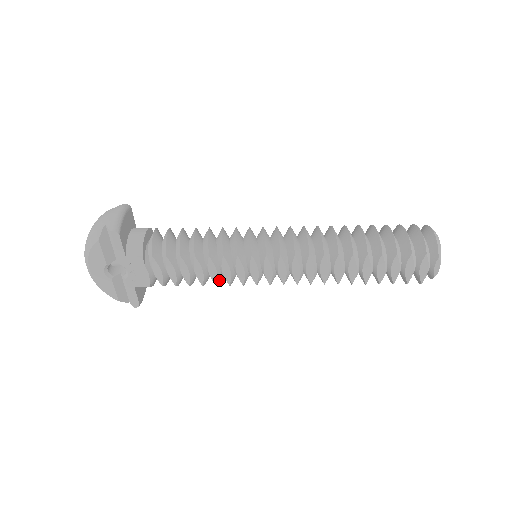
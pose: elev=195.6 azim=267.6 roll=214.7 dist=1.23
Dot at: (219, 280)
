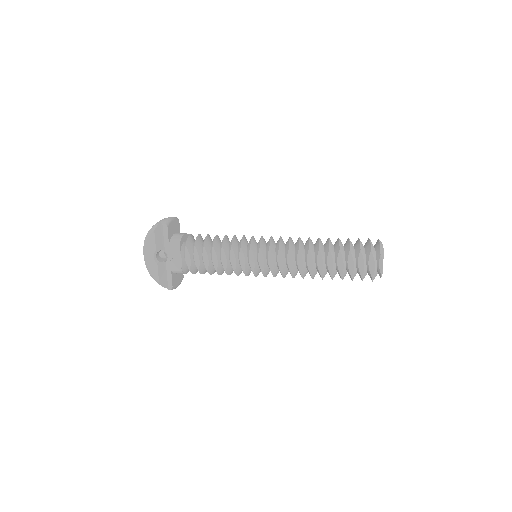
Dot at: (228, 270)
